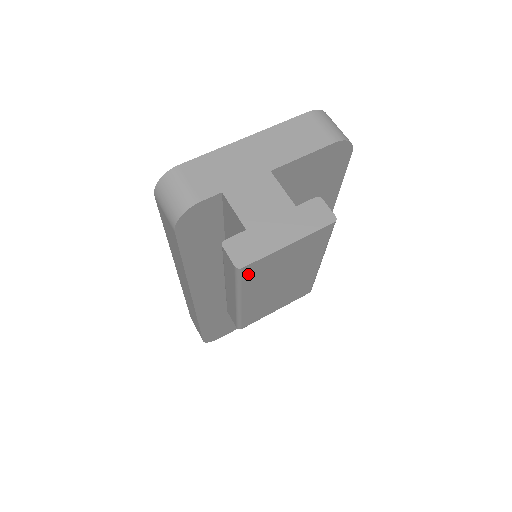
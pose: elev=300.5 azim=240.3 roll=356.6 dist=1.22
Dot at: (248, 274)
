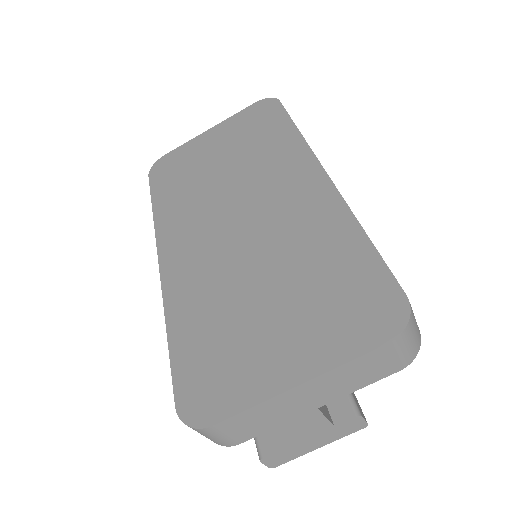
Dot at: occluded
